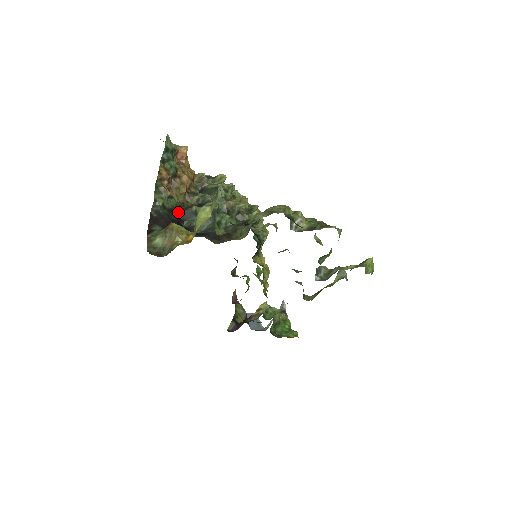
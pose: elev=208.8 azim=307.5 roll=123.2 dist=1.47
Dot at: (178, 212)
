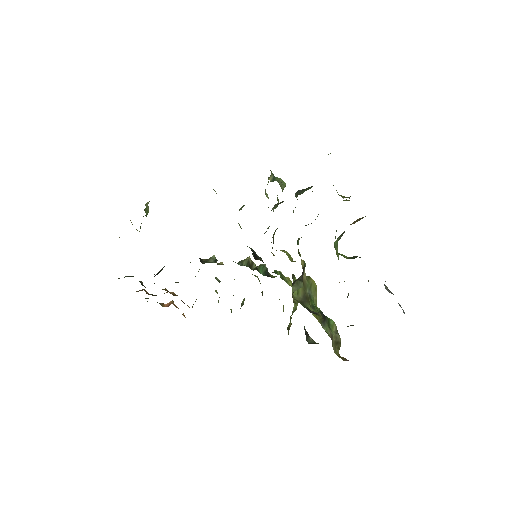
Dot at: occluded
